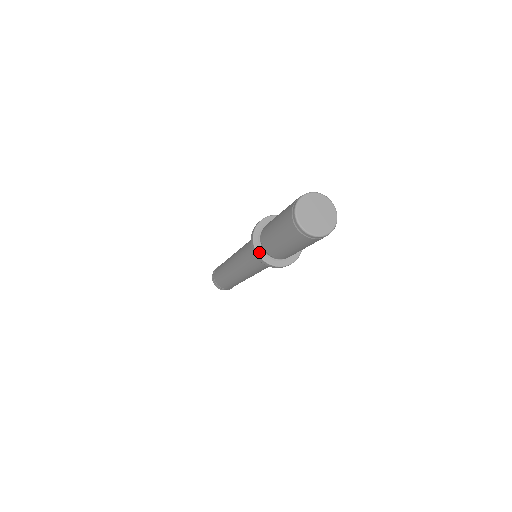
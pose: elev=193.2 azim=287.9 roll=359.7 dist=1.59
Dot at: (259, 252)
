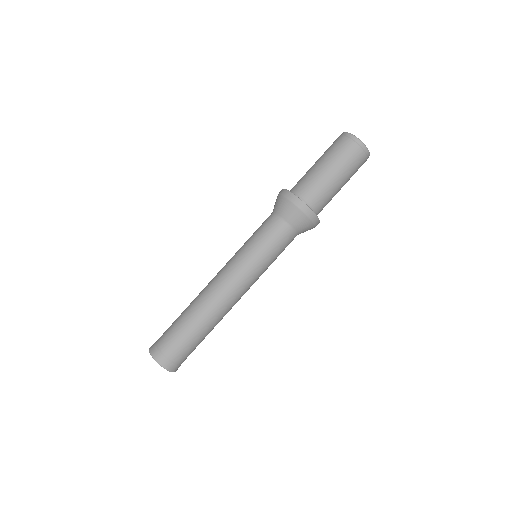
Dot at: (300, 199)
